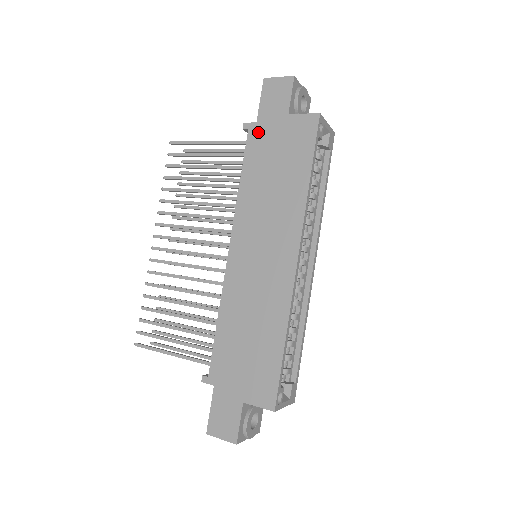
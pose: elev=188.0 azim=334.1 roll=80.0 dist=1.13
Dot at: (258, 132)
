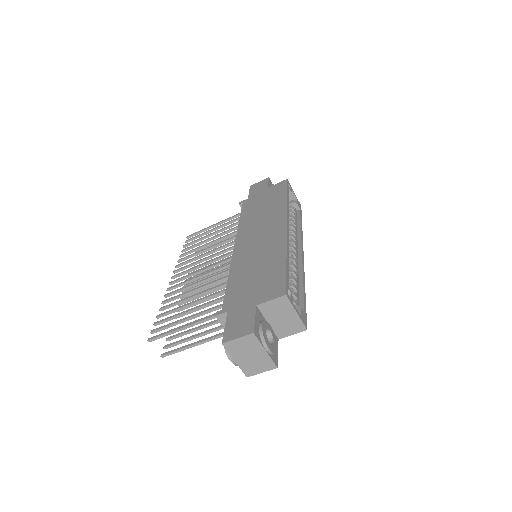
Dot at: (249, 200)
